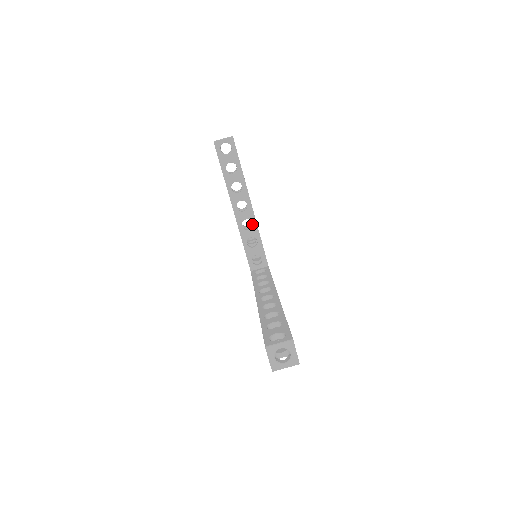
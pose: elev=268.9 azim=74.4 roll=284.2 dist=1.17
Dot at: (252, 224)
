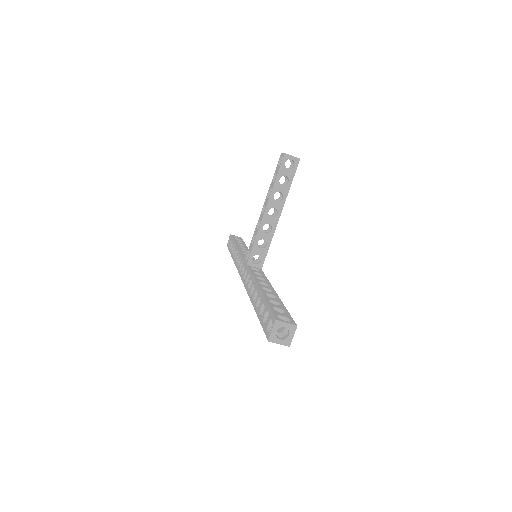
Dot at: (271, 230)
